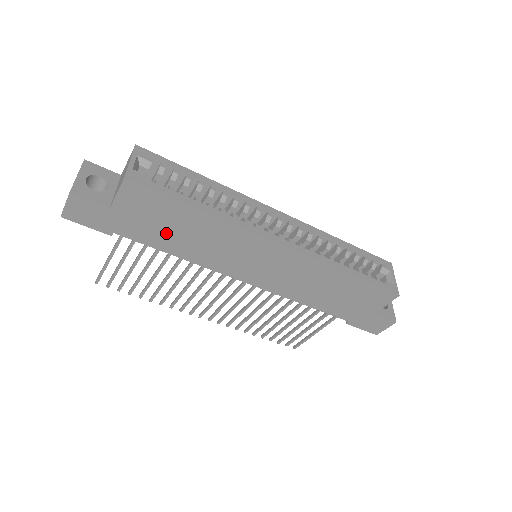
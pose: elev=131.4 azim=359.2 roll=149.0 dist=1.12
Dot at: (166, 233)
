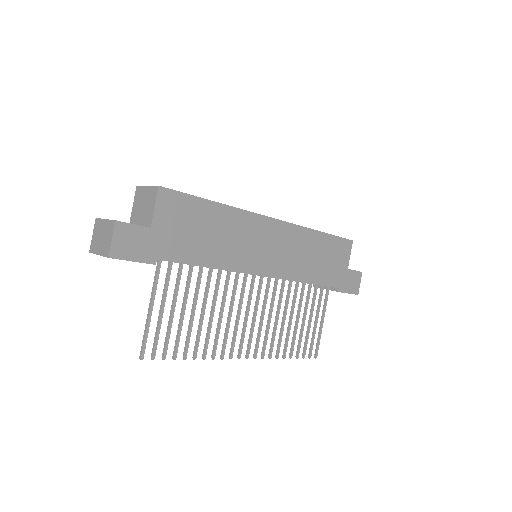
Dot at: (198, 241)
